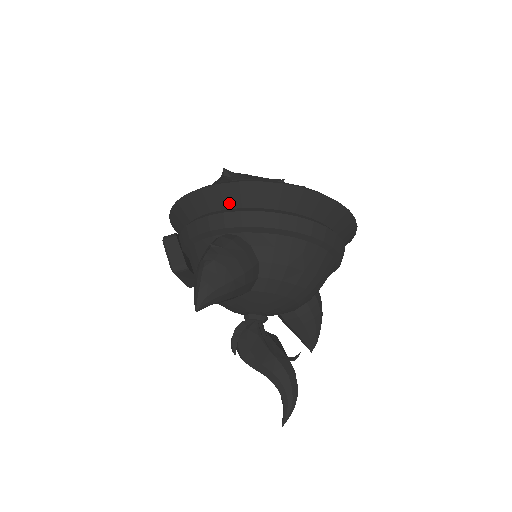
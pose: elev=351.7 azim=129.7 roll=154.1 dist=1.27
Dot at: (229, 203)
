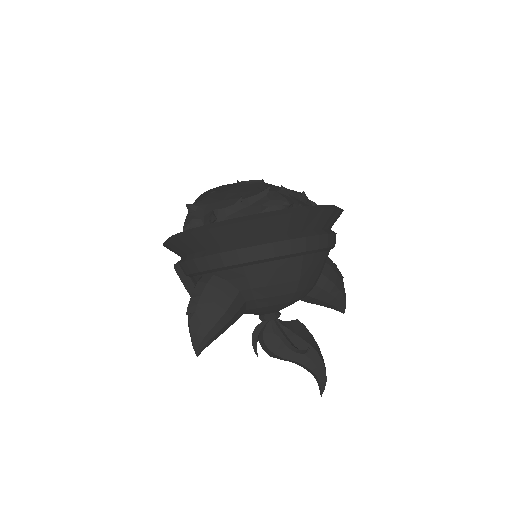
Dot at: (195, 248)
